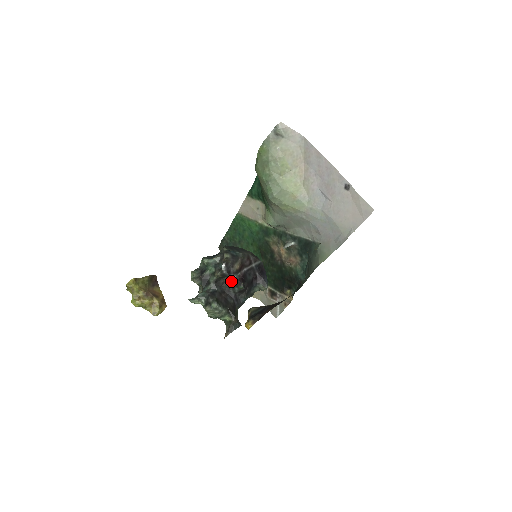
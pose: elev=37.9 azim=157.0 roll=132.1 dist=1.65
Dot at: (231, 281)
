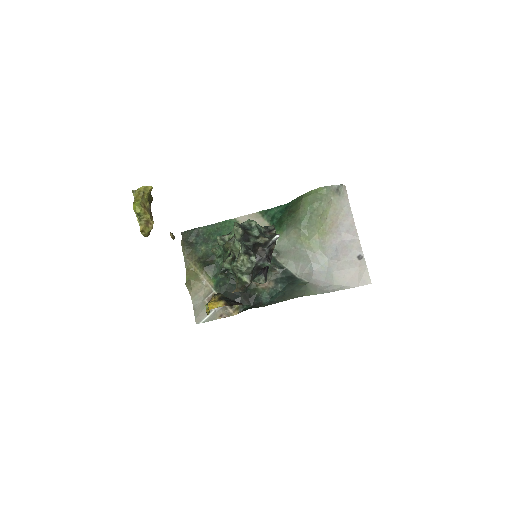
Dot at: (263, 253)
